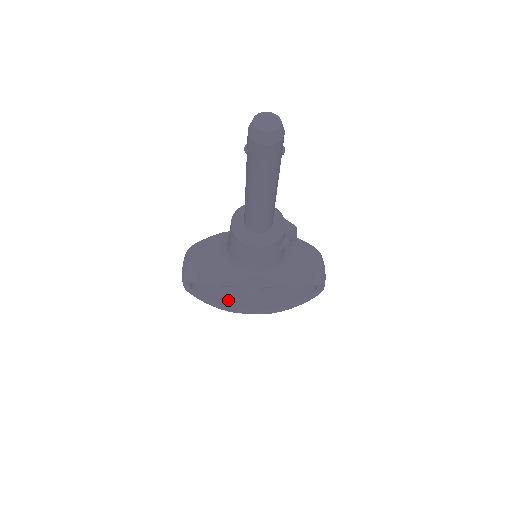
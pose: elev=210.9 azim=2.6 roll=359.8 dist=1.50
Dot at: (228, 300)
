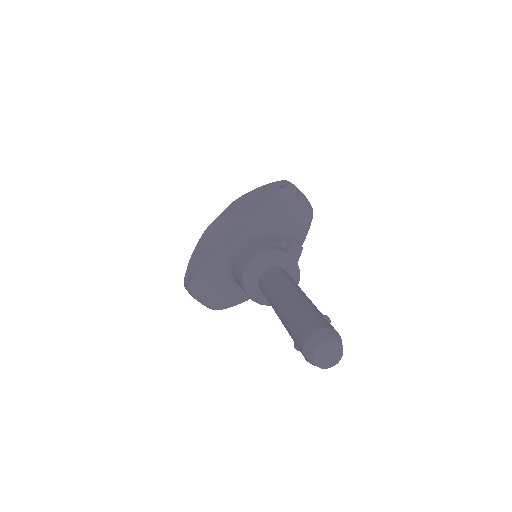
Dot at: occluded
